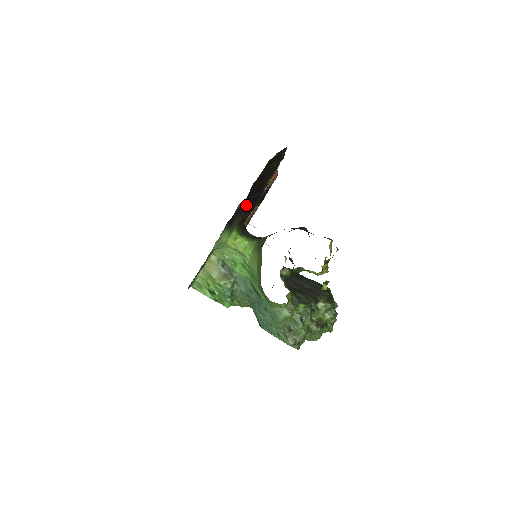
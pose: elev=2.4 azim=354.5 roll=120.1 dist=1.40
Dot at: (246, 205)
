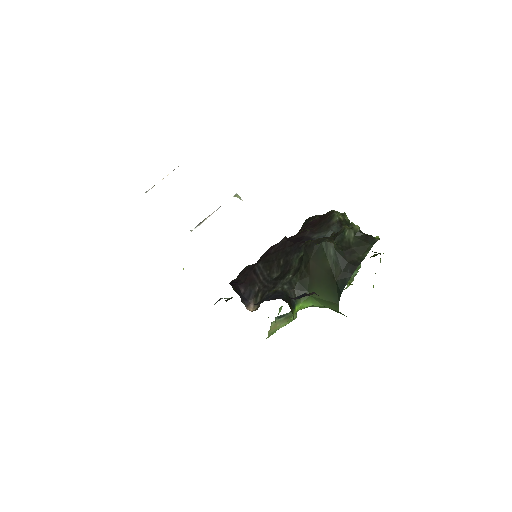
Dot at: occluded
